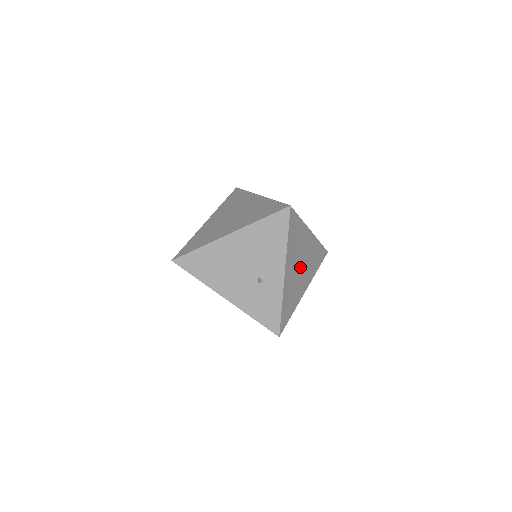
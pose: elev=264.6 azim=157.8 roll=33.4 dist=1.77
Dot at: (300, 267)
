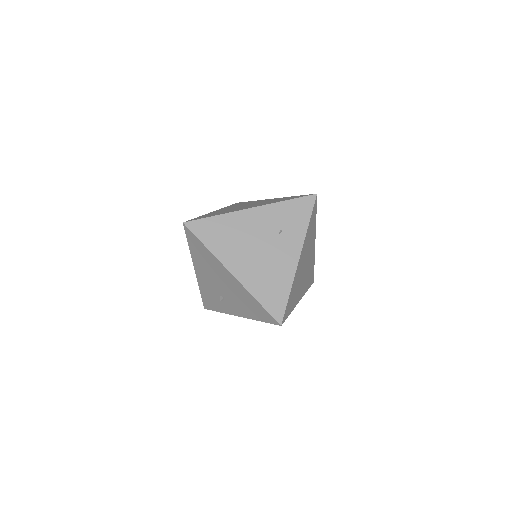
Dot at: occluded
